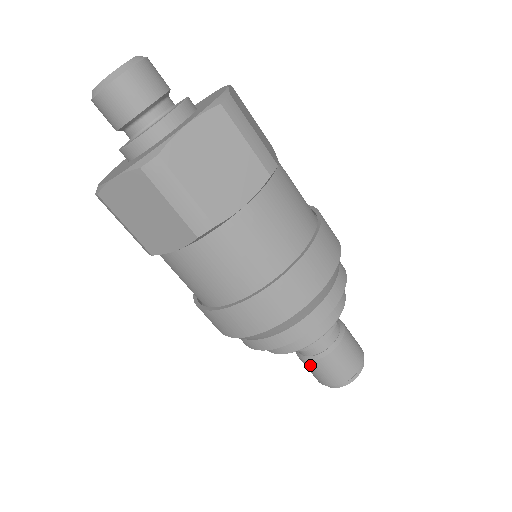
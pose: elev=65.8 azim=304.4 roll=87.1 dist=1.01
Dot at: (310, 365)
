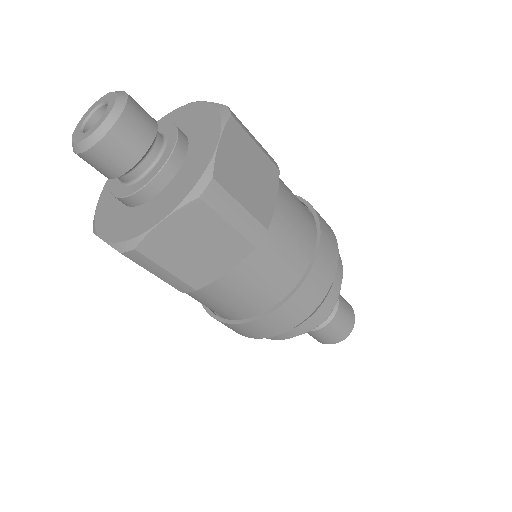
Dot at: (323, 331)
